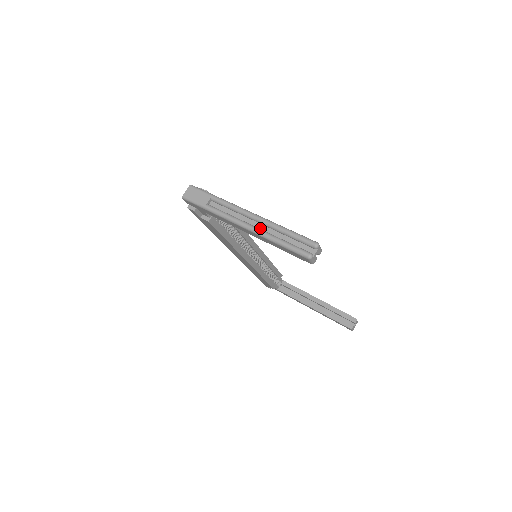
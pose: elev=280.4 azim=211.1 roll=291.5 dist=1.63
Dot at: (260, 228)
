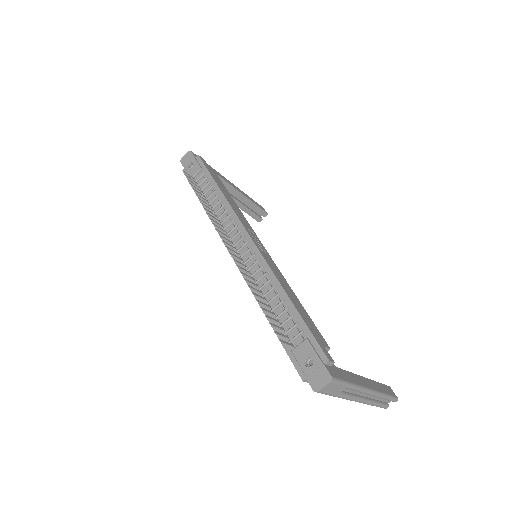
Dot at: (367, 397)
